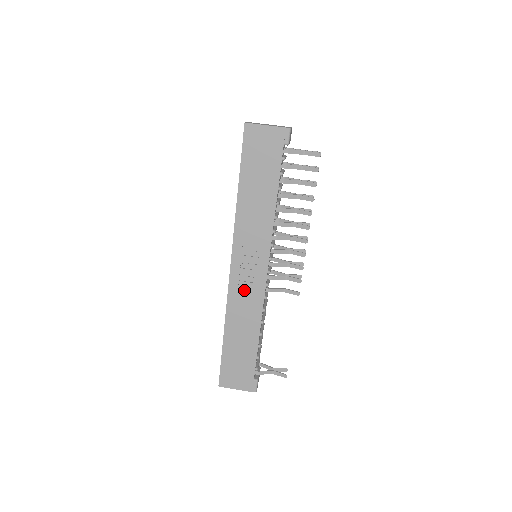
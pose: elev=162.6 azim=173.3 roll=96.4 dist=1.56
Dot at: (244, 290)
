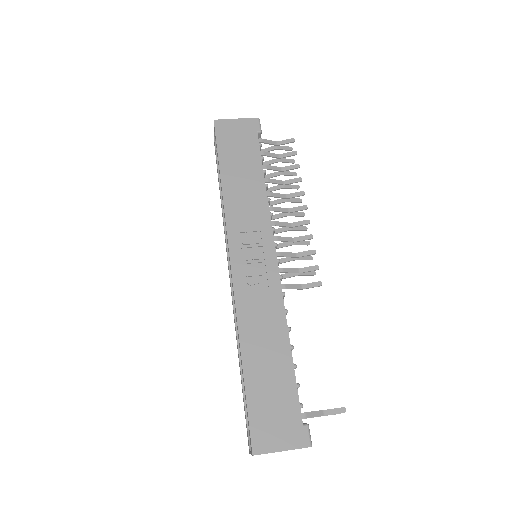
Dot at: (254, 289)
